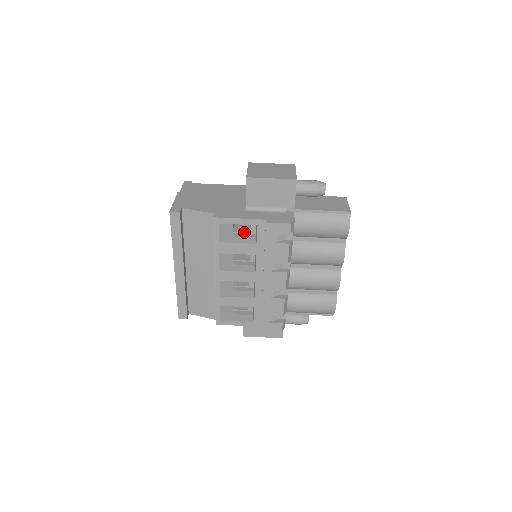
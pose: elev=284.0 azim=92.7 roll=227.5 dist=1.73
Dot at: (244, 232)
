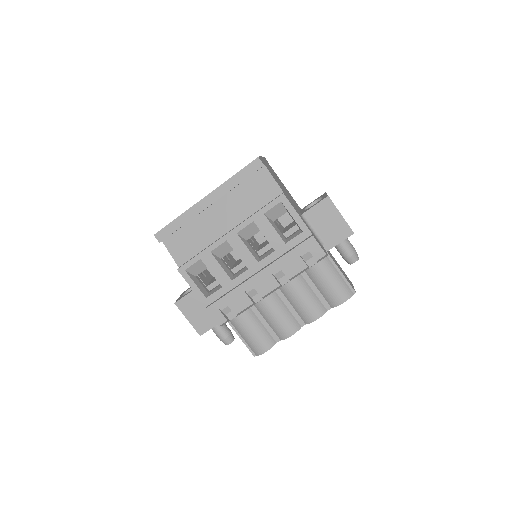
Dot at: occluded
